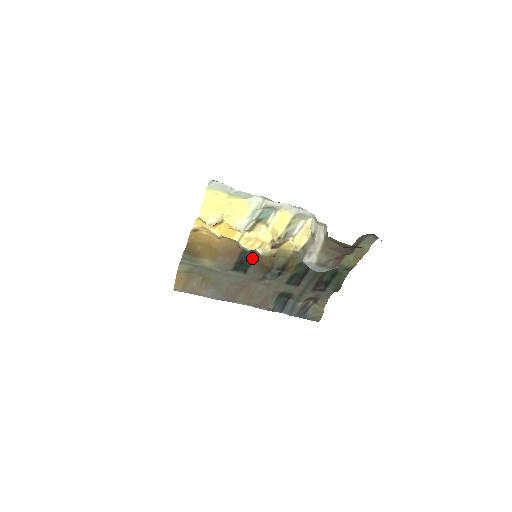
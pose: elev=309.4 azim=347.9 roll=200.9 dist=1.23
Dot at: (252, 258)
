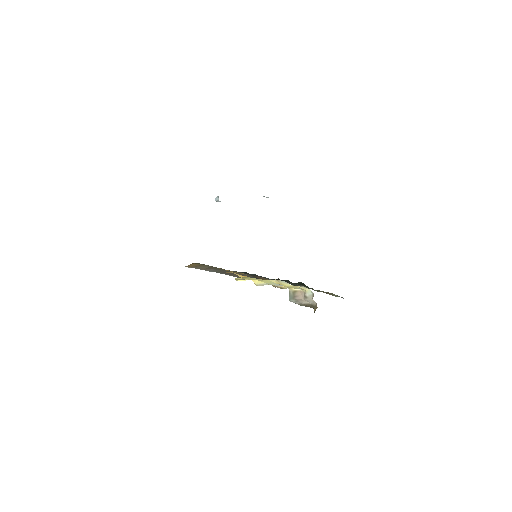
Dot at: (255, 276)
